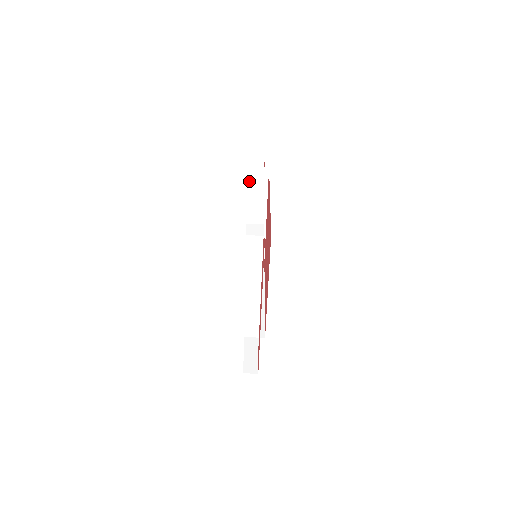
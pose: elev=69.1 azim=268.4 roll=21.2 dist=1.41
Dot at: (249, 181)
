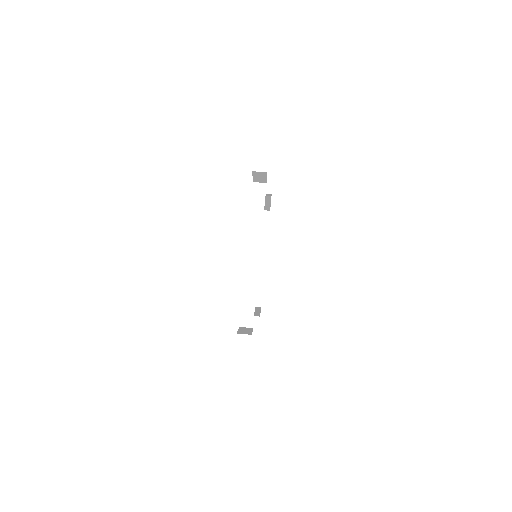
Dot at: occluded
